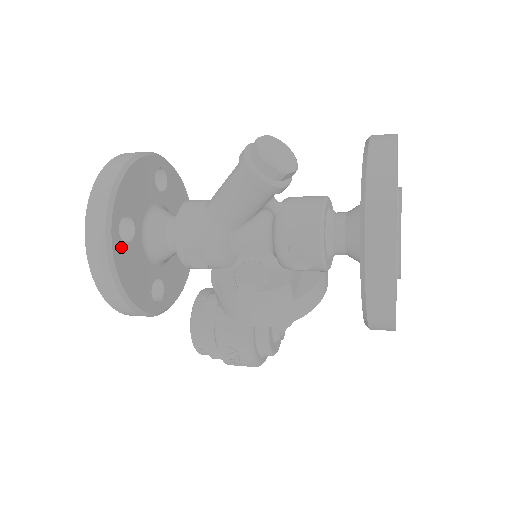
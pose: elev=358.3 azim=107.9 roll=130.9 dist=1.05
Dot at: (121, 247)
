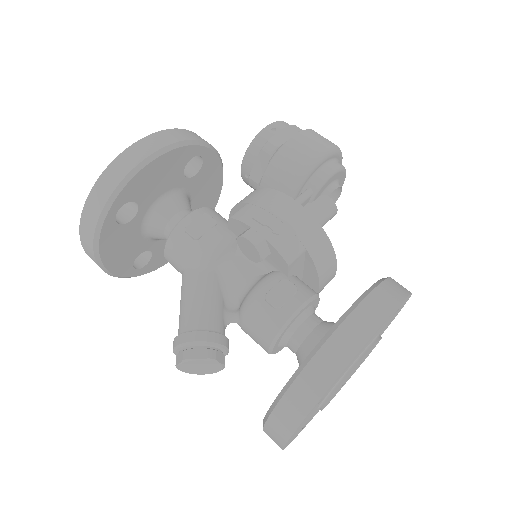
Dot at: (150, 265)
